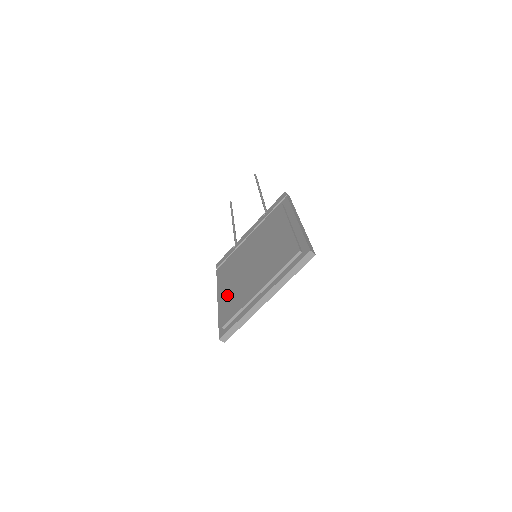
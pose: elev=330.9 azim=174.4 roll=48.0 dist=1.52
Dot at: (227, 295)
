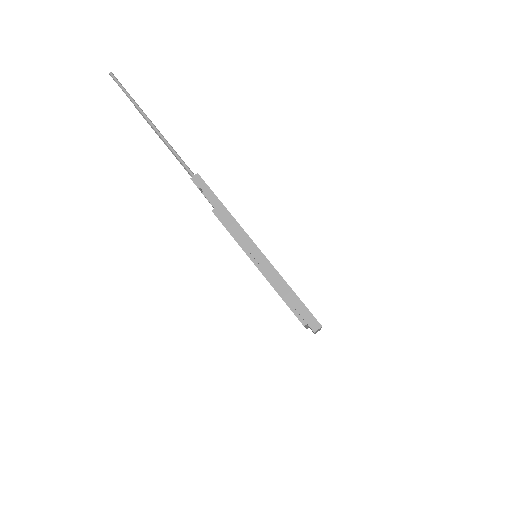
Dot at: occluded
